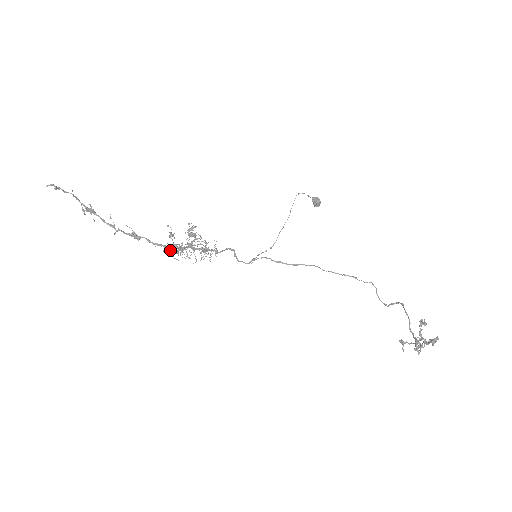
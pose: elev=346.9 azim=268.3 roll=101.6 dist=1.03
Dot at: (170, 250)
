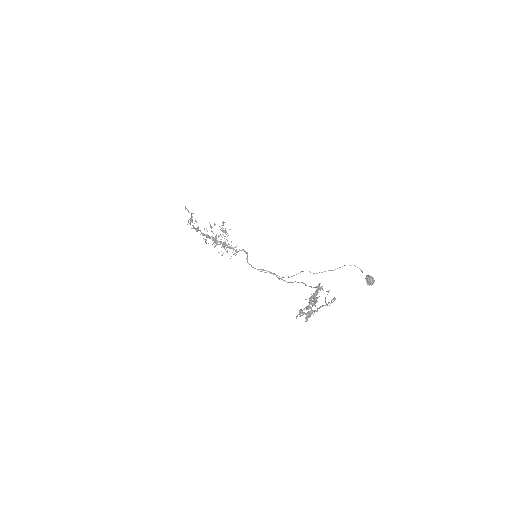
Dot at: occluded
